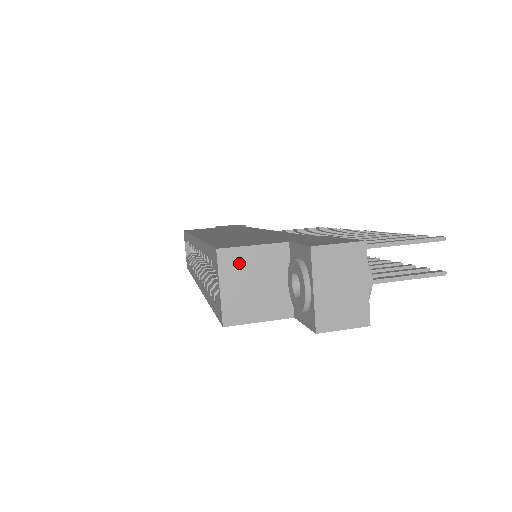
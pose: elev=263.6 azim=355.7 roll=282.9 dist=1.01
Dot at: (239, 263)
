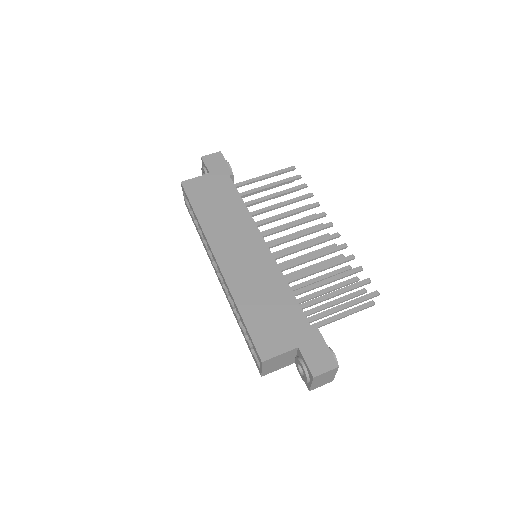
Dot at: (272, 361)
